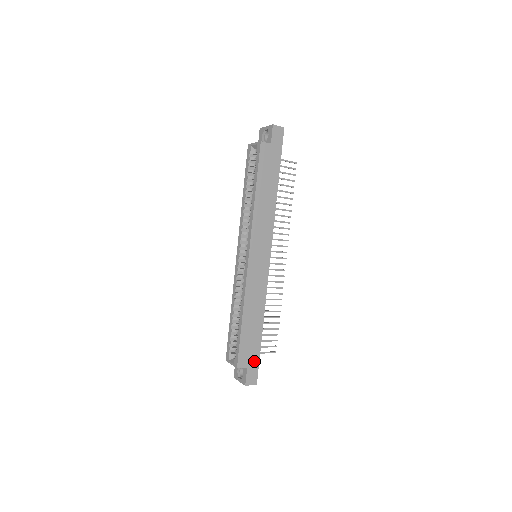
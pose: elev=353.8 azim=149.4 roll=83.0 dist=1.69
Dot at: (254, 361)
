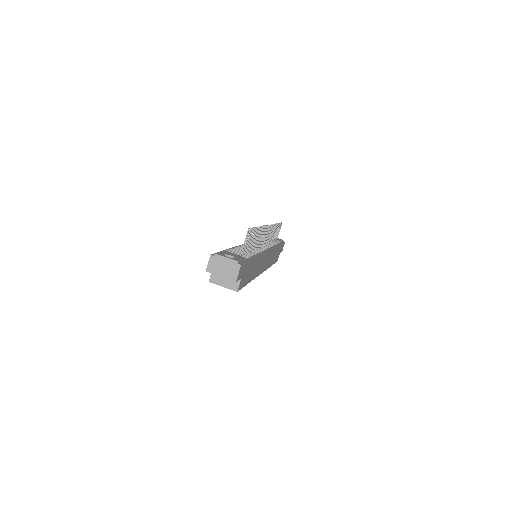
Dot at: (281, 248)
